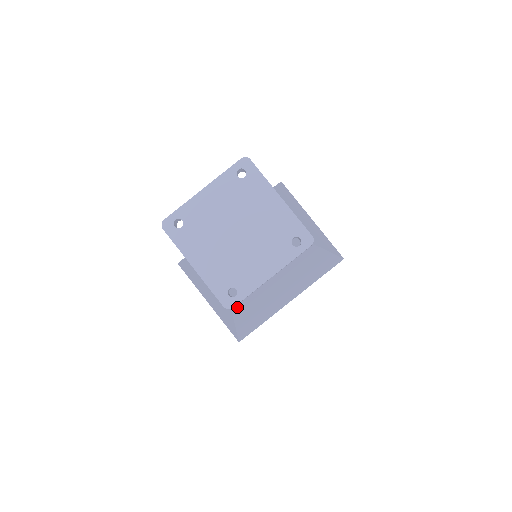
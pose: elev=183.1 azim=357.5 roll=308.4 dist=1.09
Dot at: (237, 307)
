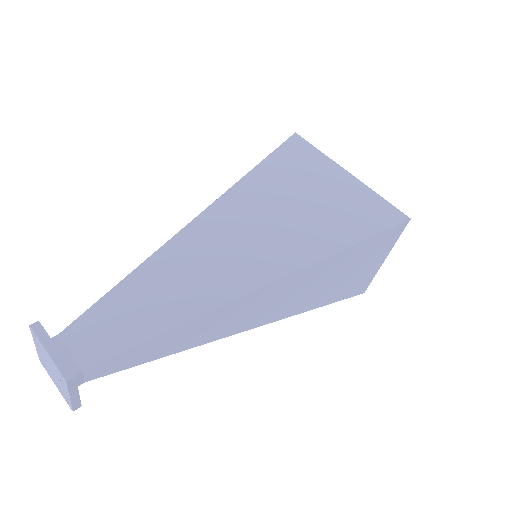
Dot at: occluded
